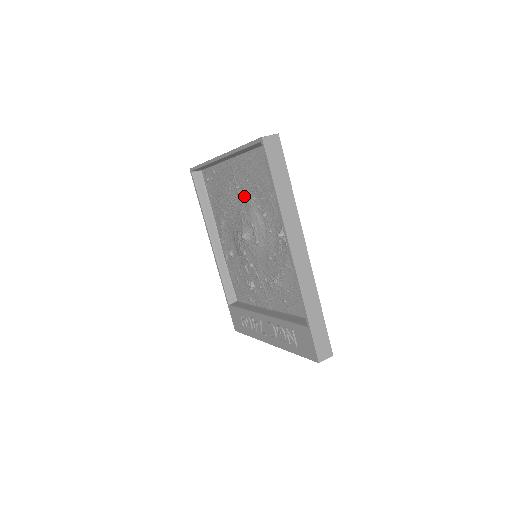
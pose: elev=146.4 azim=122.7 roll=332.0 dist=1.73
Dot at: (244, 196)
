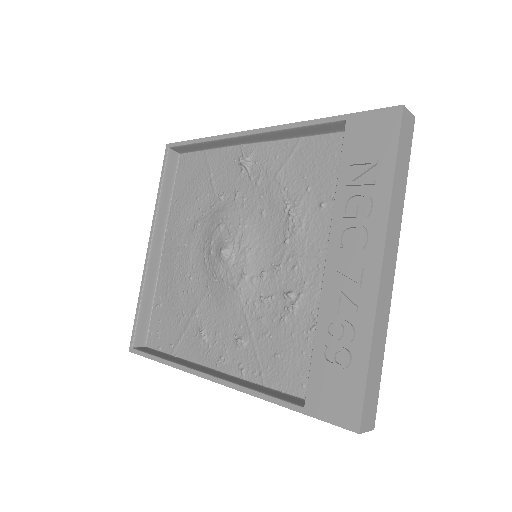
Dot at: (195, 236)
